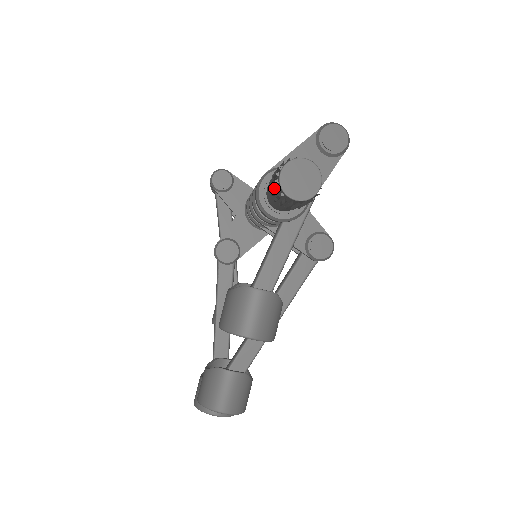
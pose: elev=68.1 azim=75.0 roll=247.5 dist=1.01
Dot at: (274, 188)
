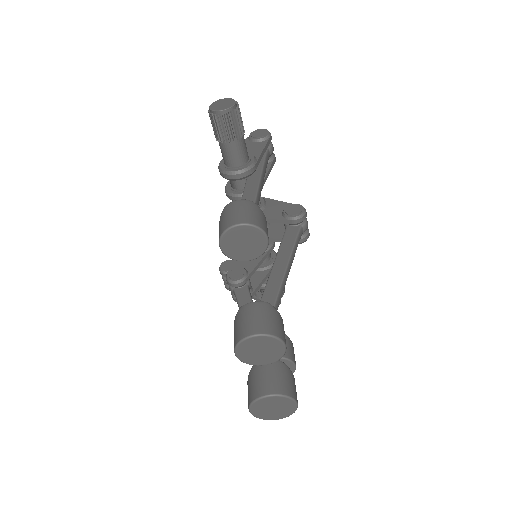
Dot at: (215, 130)
